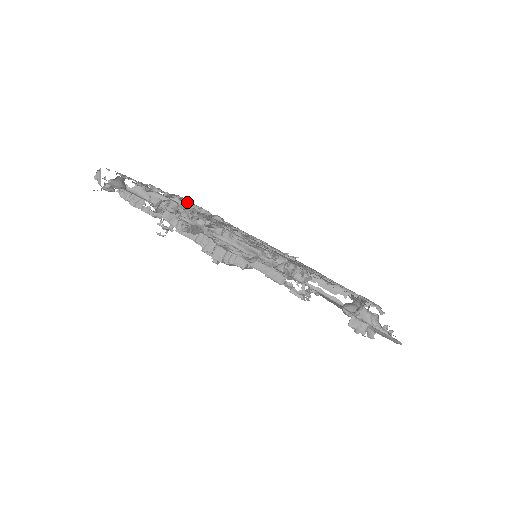
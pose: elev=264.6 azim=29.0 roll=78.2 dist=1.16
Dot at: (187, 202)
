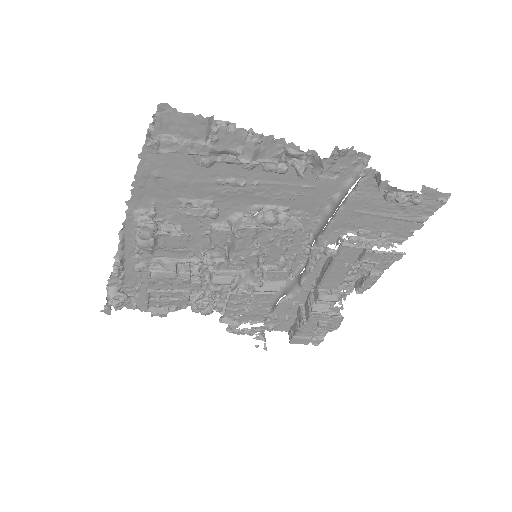
Dot at: occluded
